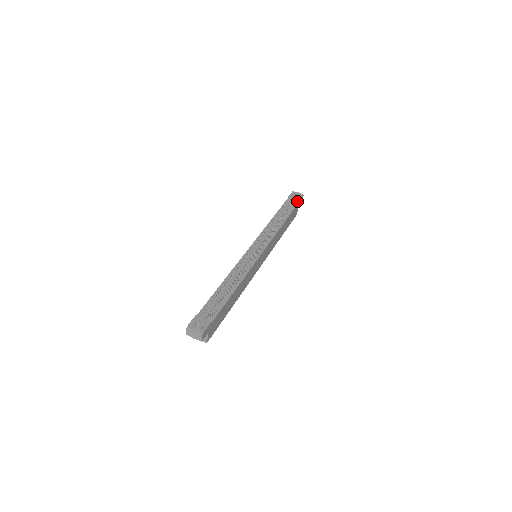
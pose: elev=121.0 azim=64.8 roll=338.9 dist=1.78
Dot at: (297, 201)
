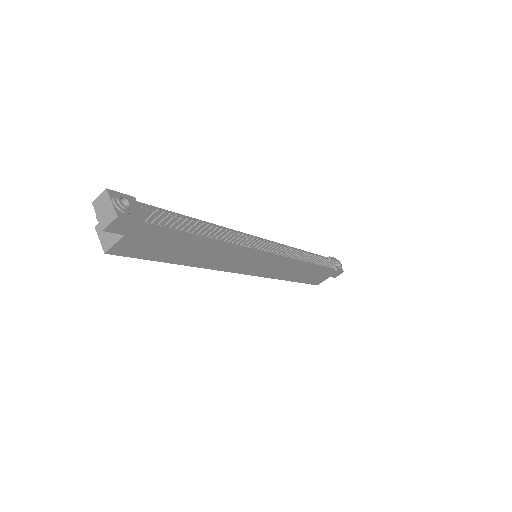
Dot at: (334, 268)
